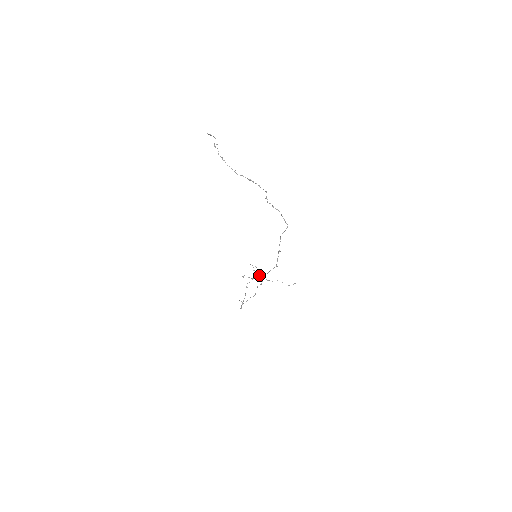
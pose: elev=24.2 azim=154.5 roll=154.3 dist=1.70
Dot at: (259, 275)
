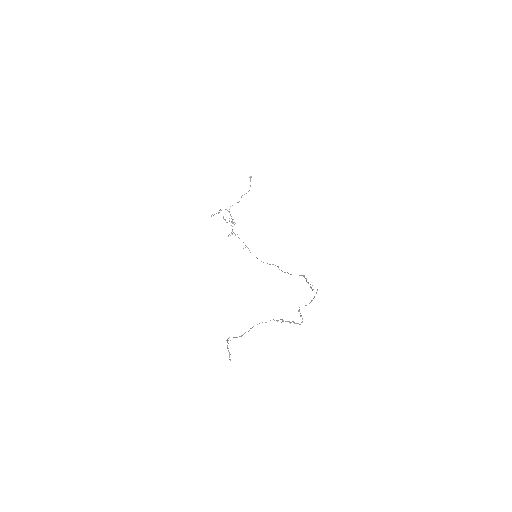
Dot at: occluded
